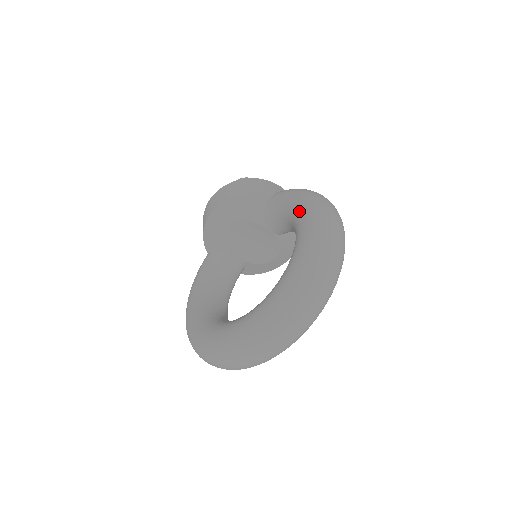
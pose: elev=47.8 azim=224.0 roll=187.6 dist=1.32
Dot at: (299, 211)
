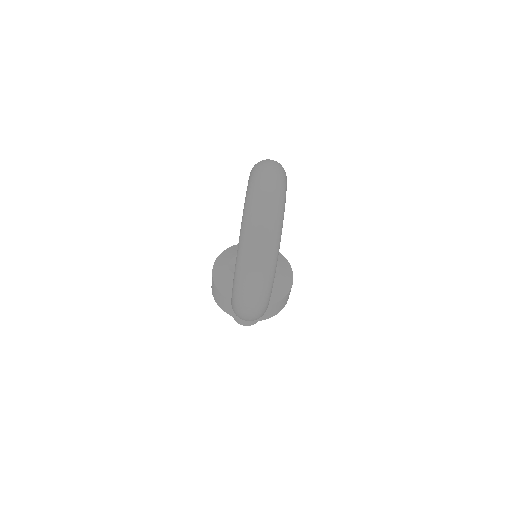
Dot at: occluded
